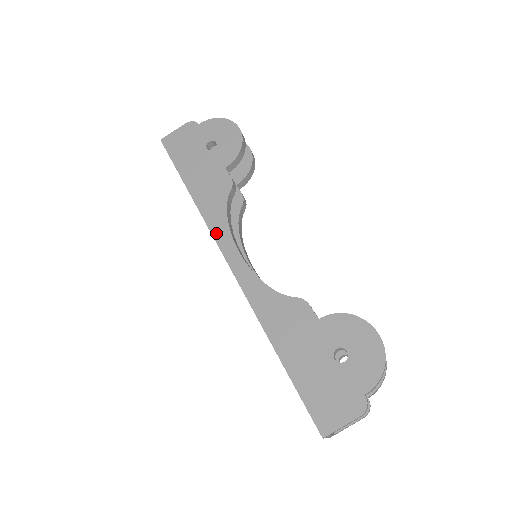
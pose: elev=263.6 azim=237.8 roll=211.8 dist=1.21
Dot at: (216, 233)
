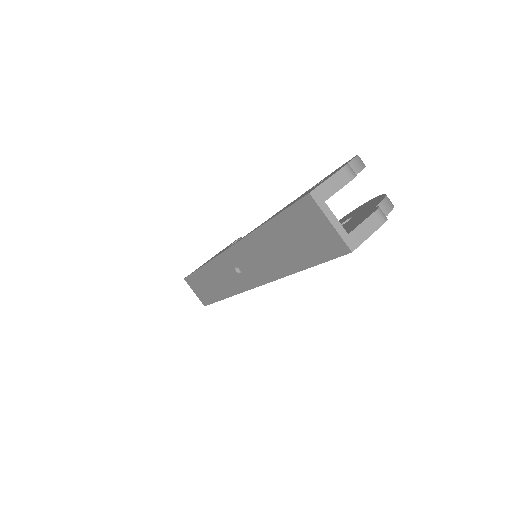
Dot at: (217, 255)
